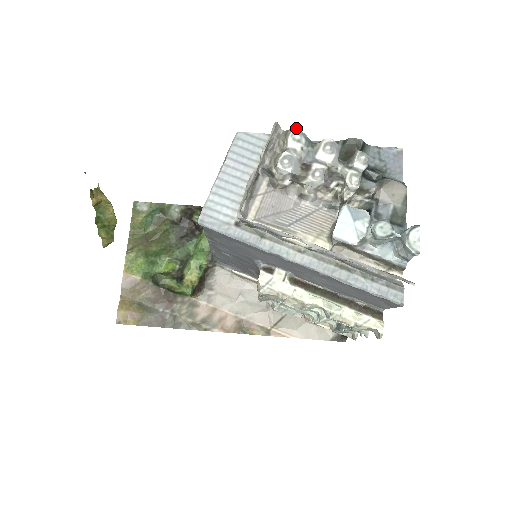
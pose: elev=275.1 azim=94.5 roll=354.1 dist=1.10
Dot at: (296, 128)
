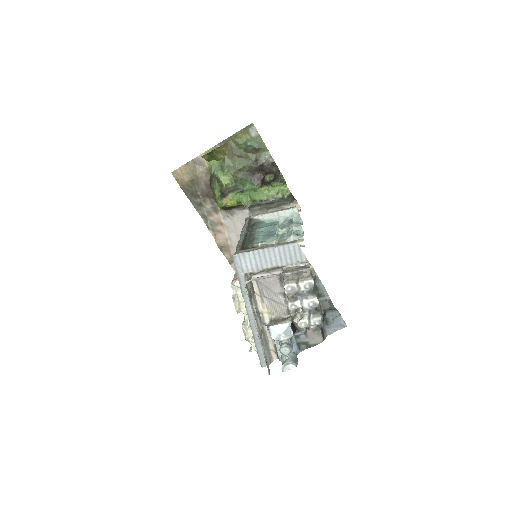
Dot at: (313, 281)
